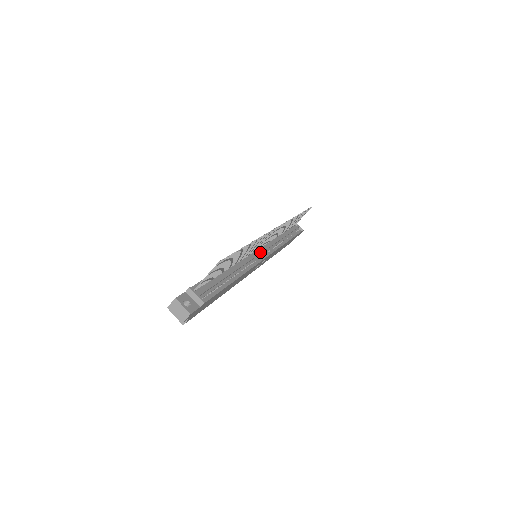
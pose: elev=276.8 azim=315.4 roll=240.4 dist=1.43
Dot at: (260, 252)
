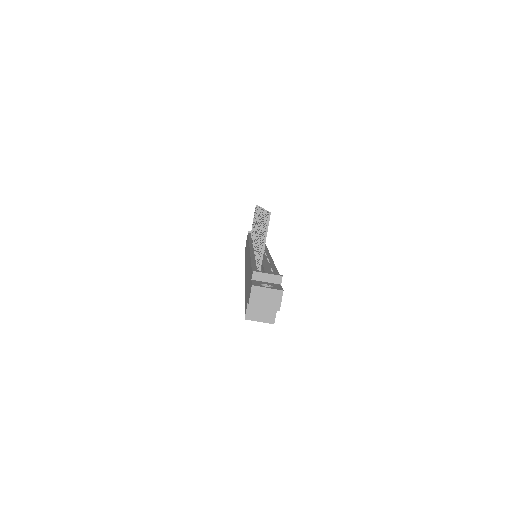
Dot at: occluded
